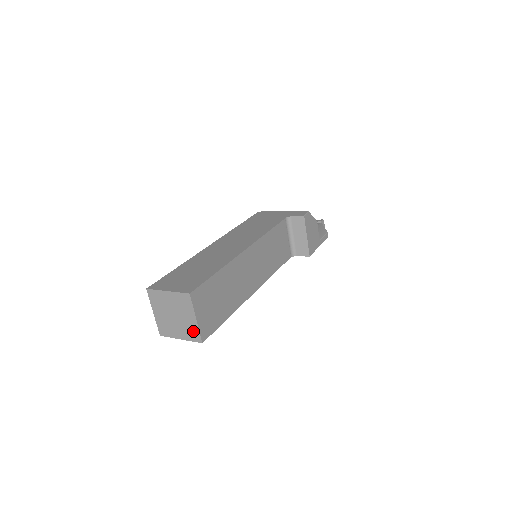
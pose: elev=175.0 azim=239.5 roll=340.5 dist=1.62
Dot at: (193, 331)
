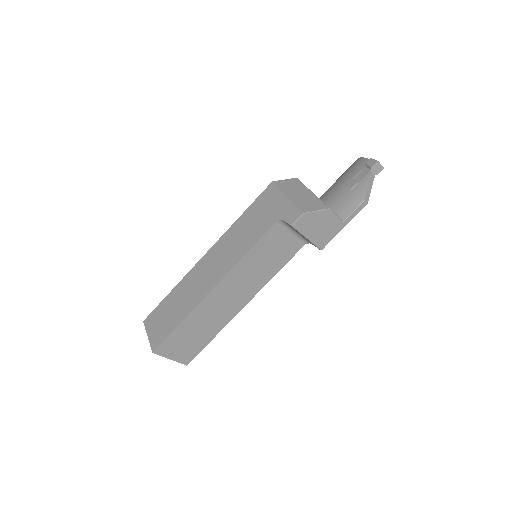
Dot at: occluded
